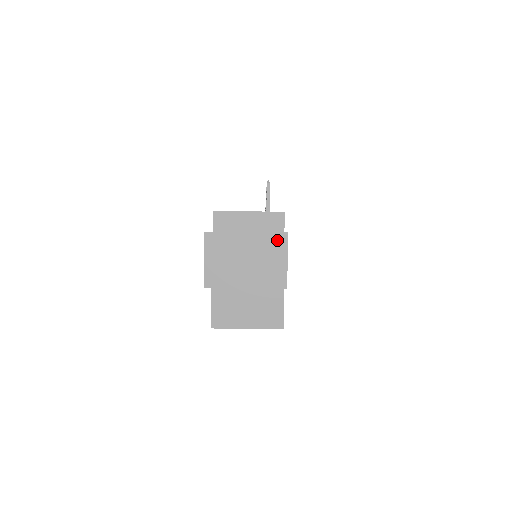
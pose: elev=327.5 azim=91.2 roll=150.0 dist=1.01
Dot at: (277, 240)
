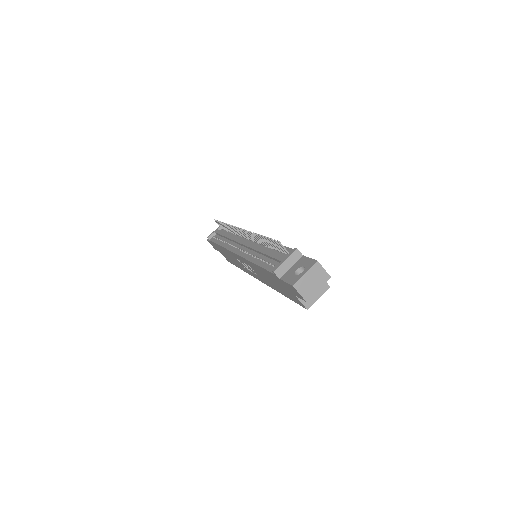
Dot at: (316, 266)
